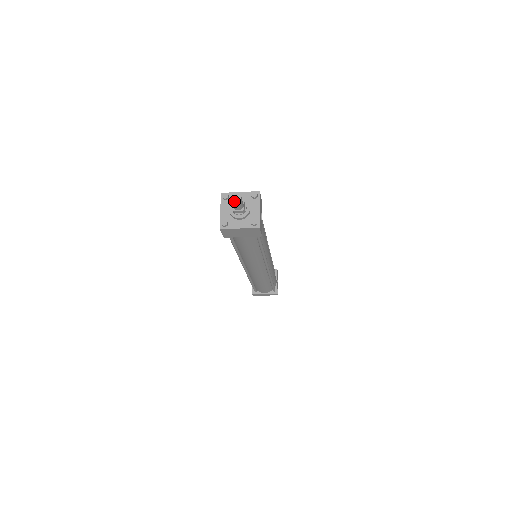
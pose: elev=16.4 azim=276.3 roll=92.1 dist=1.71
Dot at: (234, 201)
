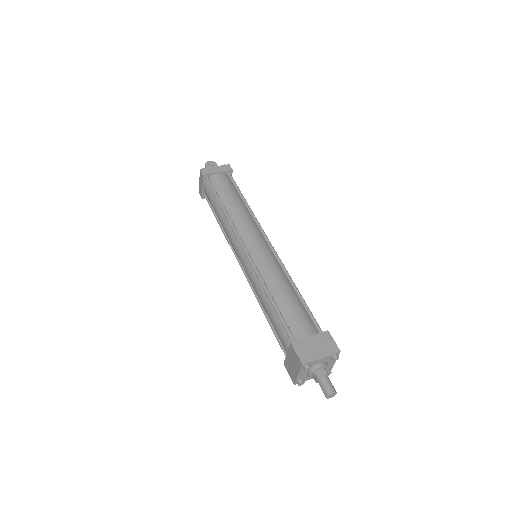
Dot at: occluded
